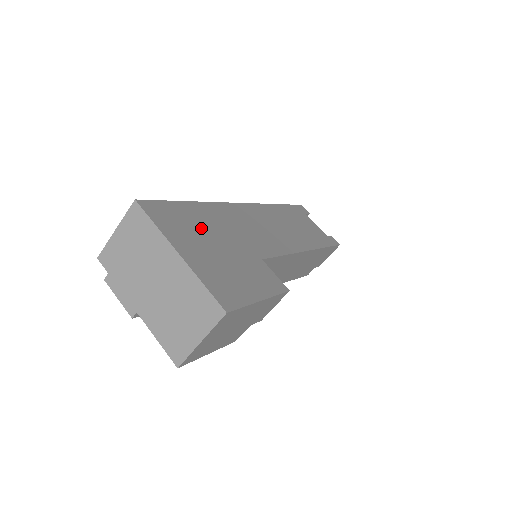
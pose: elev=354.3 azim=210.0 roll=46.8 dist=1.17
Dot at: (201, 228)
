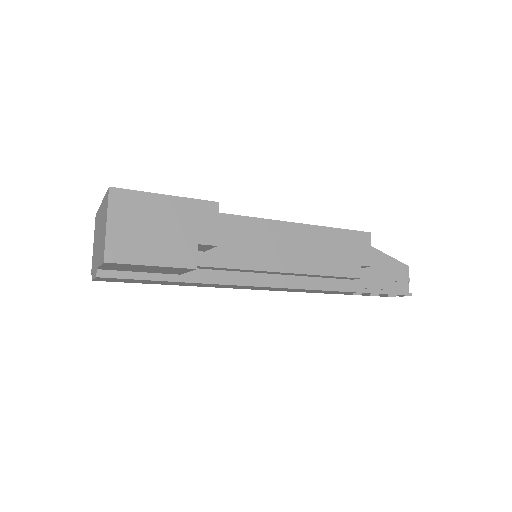
Dot at: occluded
